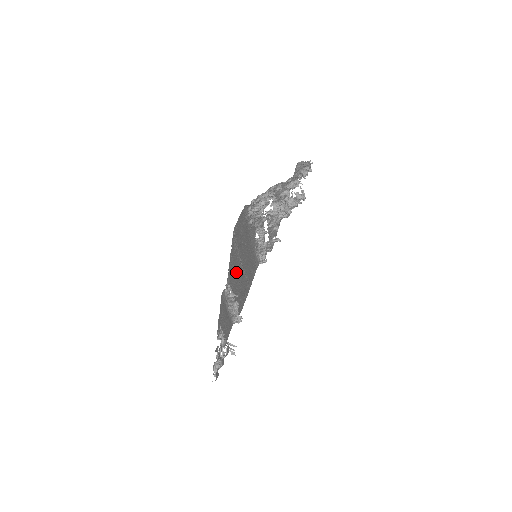
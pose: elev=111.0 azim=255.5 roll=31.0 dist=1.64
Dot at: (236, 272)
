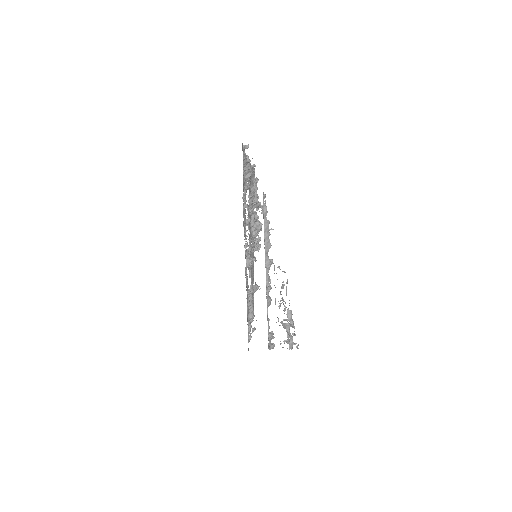
Dot at: occluded
